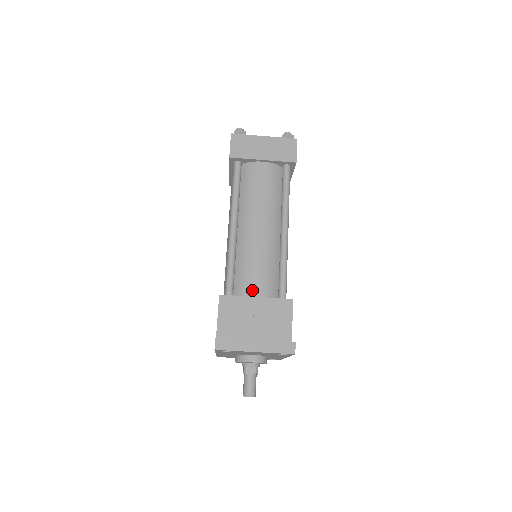
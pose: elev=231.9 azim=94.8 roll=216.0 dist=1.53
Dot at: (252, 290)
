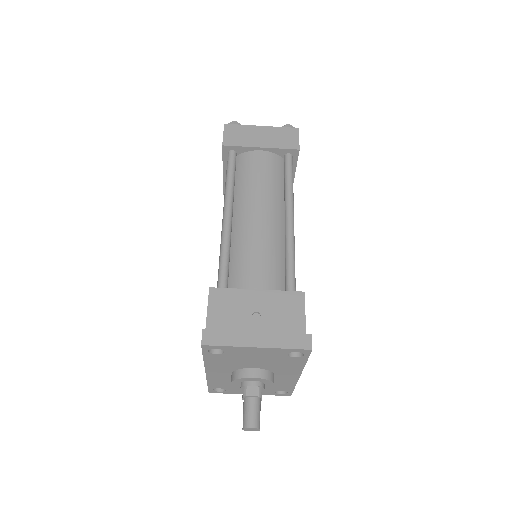
Dot at: (251, 283)
